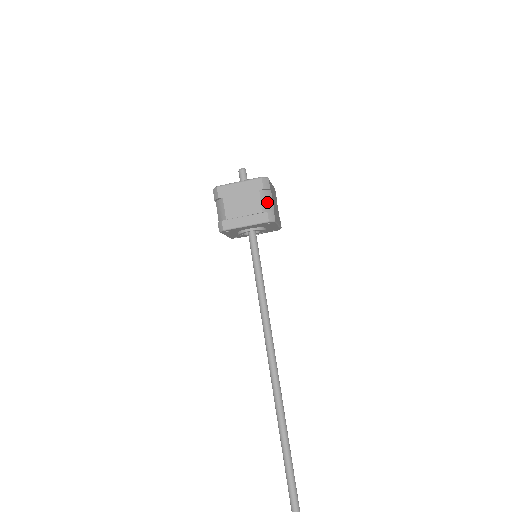
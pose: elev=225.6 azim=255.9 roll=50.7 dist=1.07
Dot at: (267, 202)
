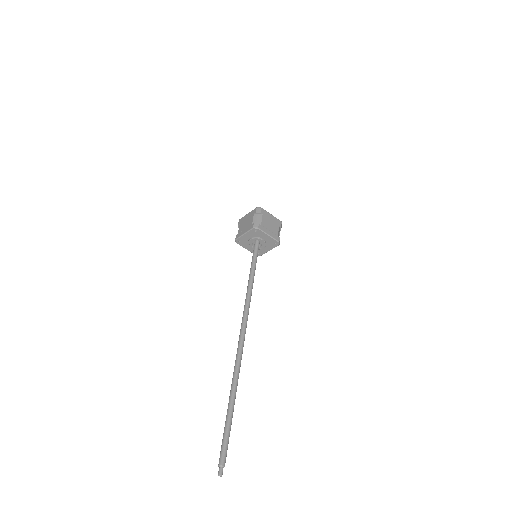
Dot at: (257, 219)
